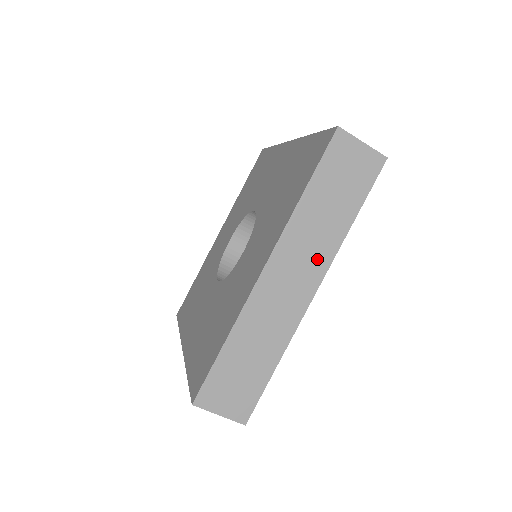
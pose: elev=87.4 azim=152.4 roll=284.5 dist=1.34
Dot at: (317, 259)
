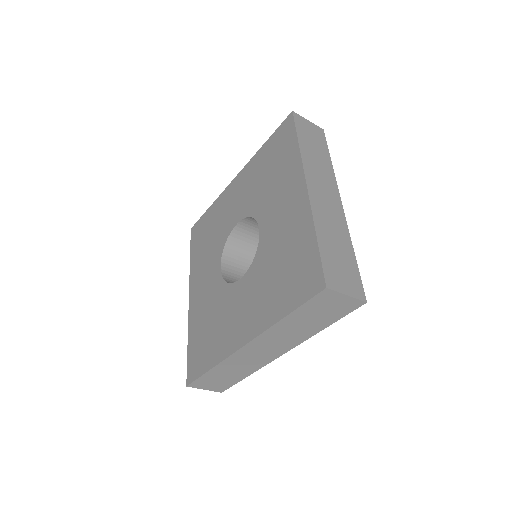
Dot at: (329, 181)
